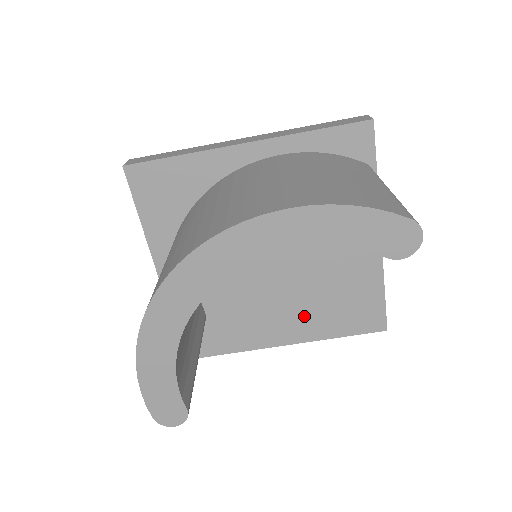
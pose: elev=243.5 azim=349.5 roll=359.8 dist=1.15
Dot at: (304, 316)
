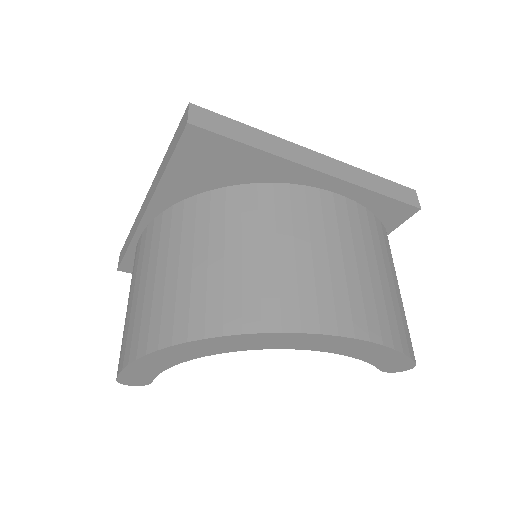
Dot at: occluded
